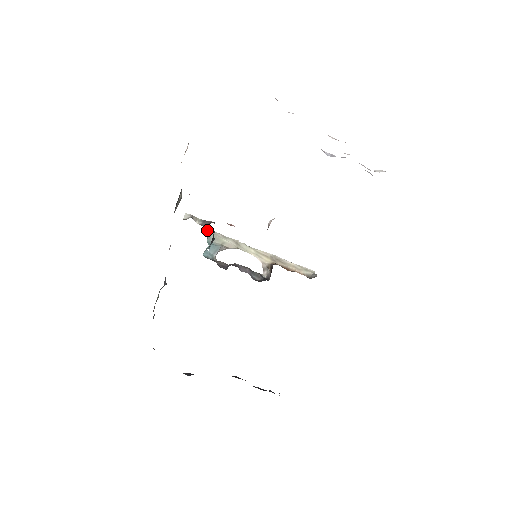
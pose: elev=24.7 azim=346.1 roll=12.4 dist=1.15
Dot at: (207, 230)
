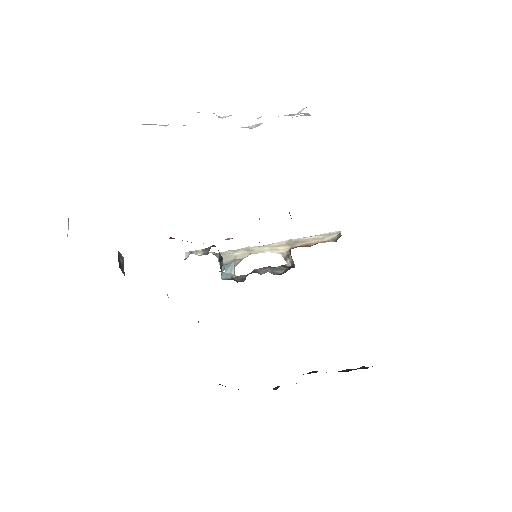
Dot at: (215, 255)
